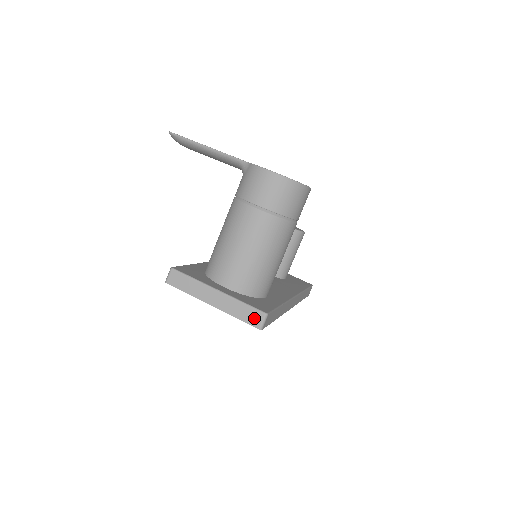
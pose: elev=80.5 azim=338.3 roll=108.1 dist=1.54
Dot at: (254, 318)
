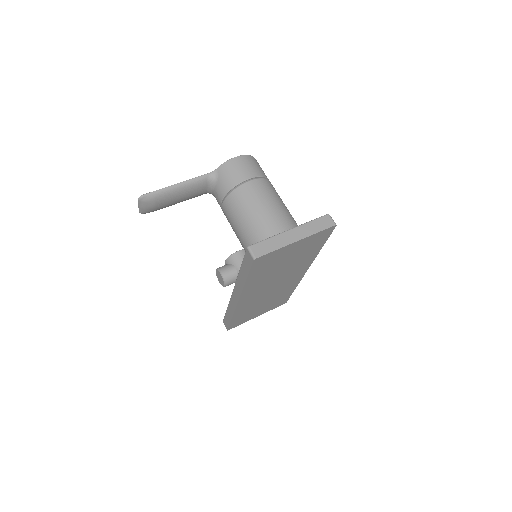
Dot at: (326, 222)
